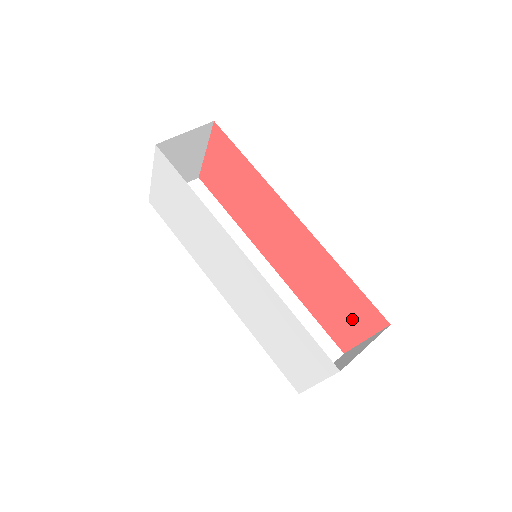
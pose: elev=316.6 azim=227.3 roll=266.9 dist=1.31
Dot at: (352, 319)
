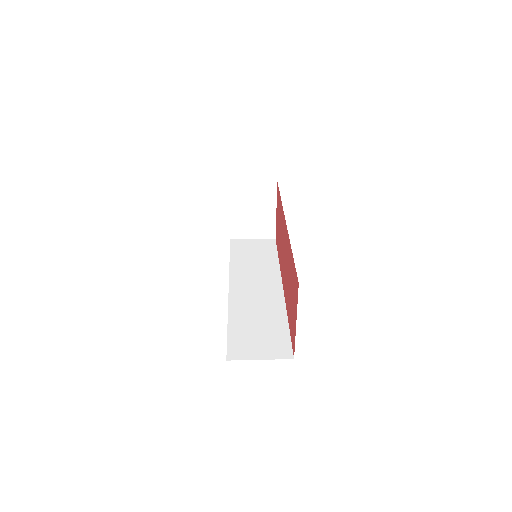
Dot at: (294, 303)
